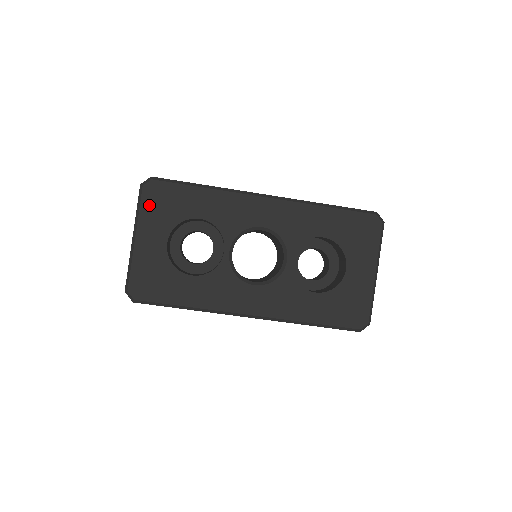
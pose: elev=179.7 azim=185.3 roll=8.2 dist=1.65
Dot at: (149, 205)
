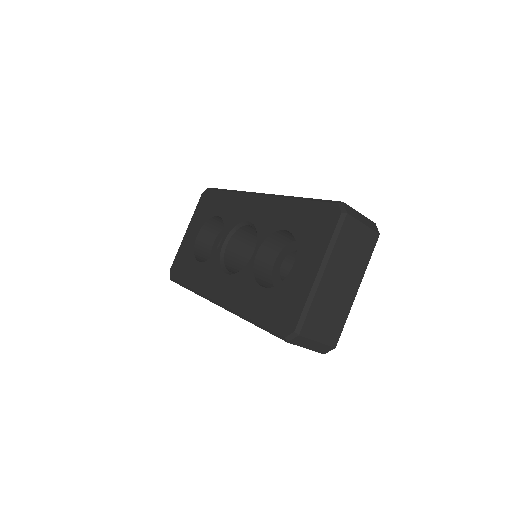
Dot at: (199, 208)
